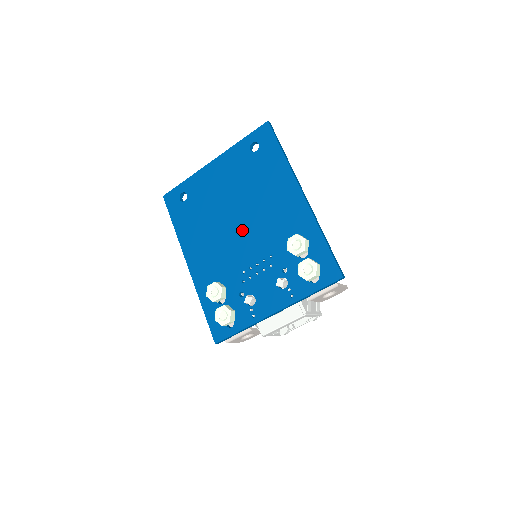
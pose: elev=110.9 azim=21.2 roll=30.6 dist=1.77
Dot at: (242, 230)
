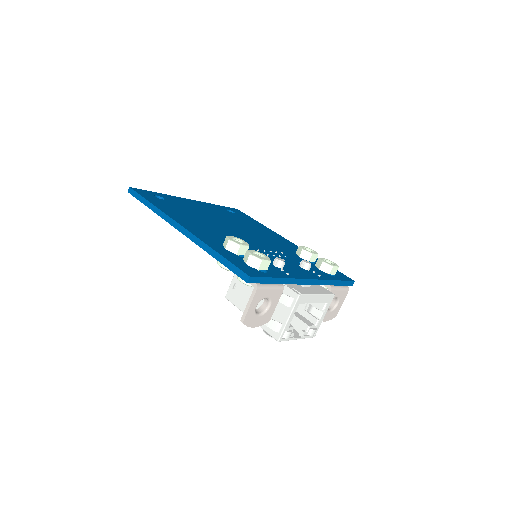
Dot at: (242, 233)
